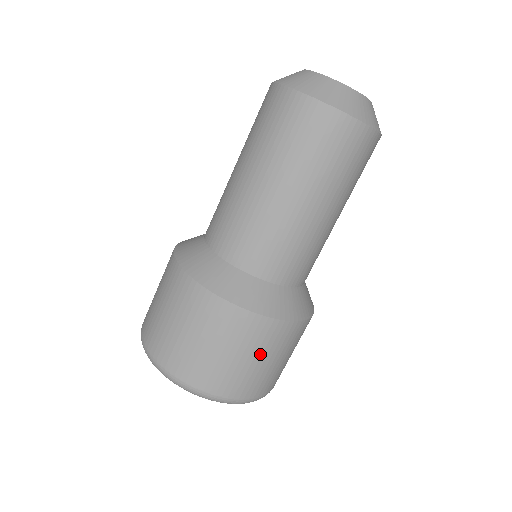
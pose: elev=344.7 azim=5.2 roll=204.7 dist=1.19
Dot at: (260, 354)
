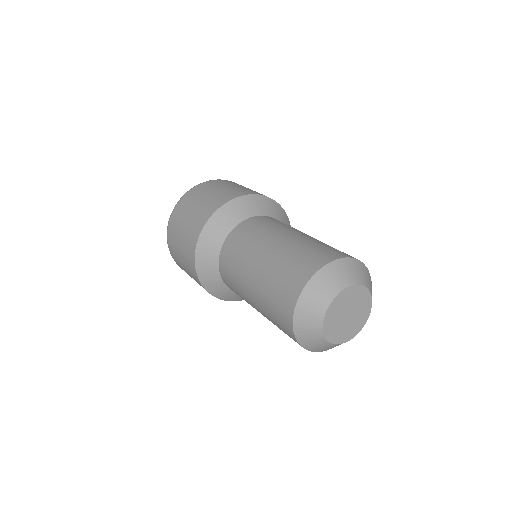
Dot at: occluded
